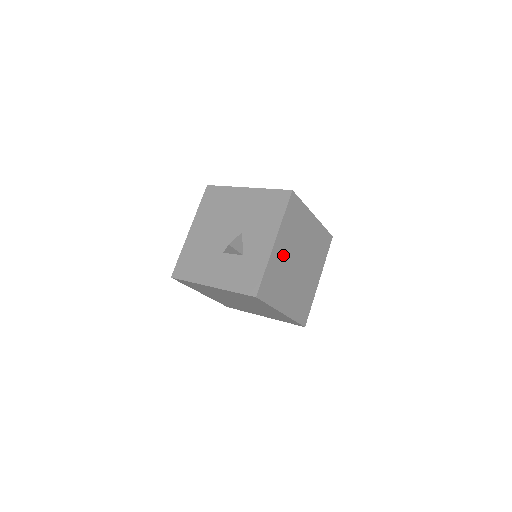
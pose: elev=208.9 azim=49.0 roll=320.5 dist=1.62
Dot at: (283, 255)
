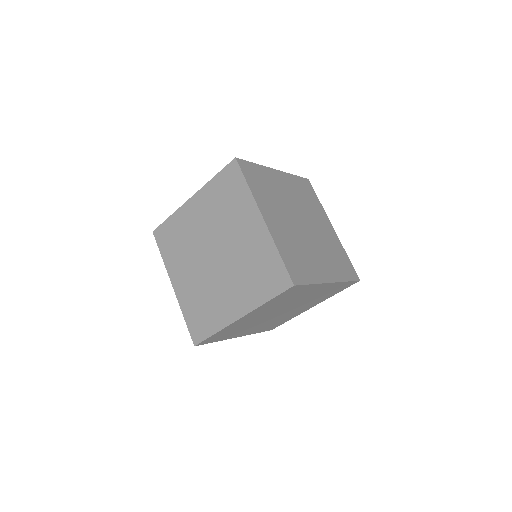
Dot at: (283, 189)
